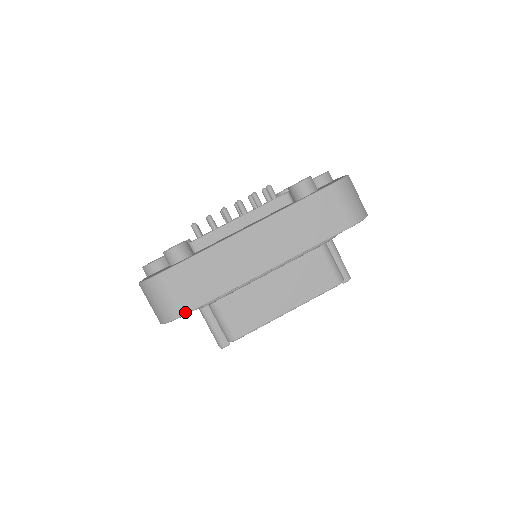
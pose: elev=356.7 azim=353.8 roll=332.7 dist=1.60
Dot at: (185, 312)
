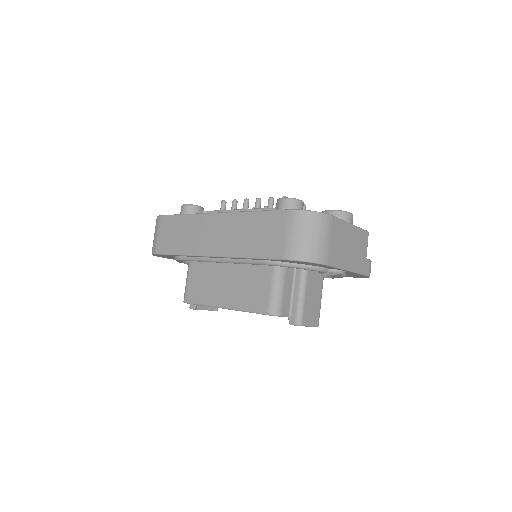
Dot at: (157, 252)
